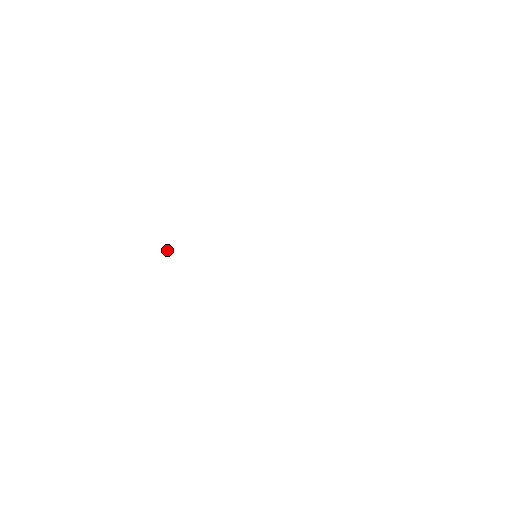
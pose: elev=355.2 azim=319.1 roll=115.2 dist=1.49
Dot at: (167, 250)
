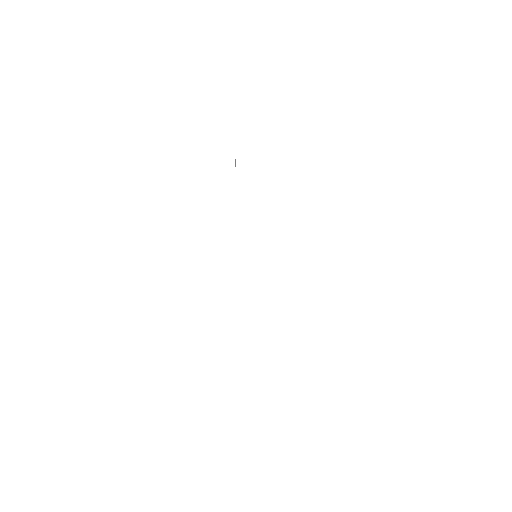
Dot at: occluded
